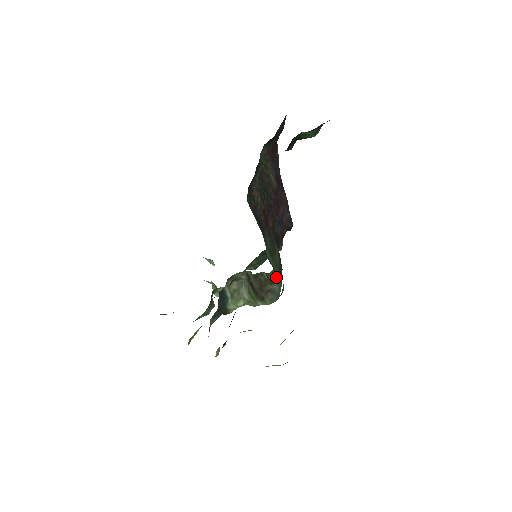
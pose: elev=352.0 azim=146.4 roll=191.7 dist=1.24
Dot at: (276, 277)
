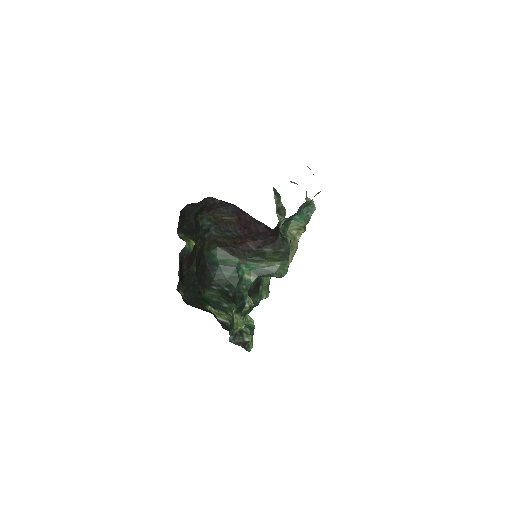
Dot at: (266, 276)
